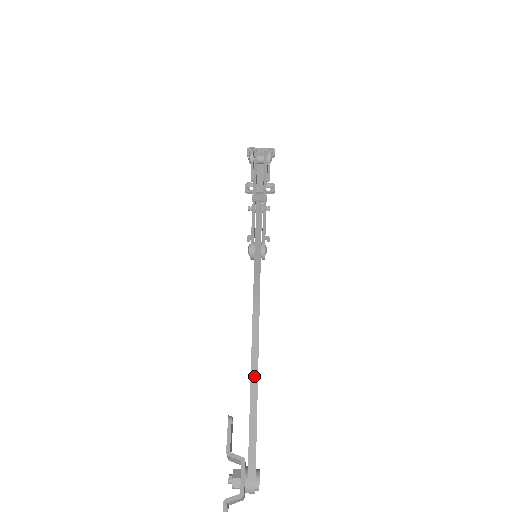
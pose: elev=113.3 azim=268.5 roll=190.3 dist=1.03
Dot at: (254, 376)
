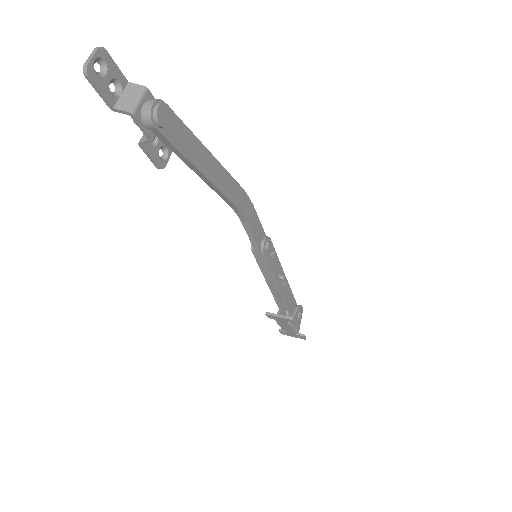
Dot at: (214, 160)
